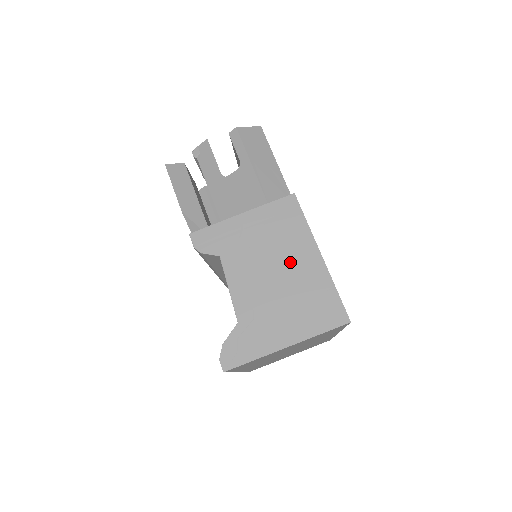
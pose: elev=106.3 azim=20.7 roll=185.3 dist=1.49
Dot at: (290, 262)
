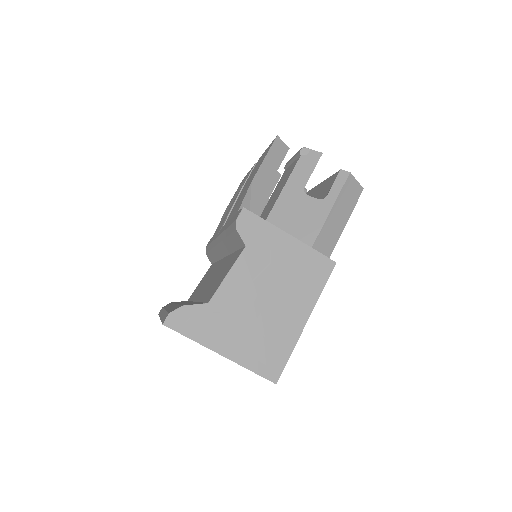
Dot at: (284, 303)
